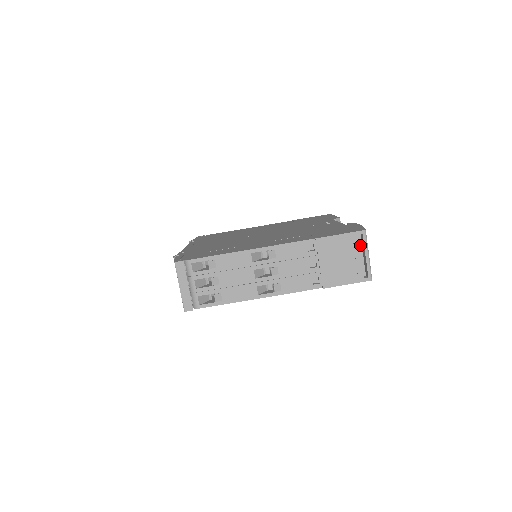
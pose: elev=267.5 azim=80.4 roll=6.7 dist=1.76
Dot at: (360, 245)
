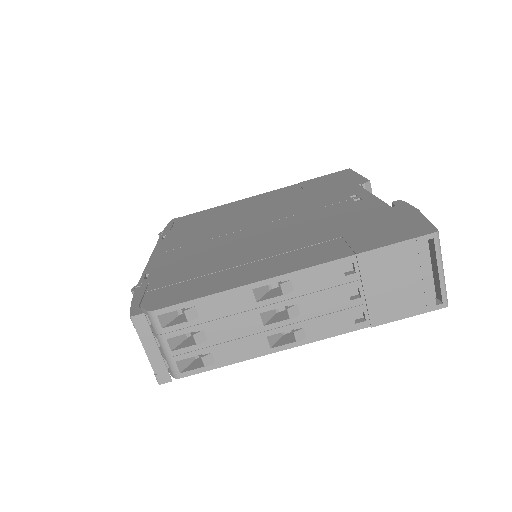
Dot at: occluded
